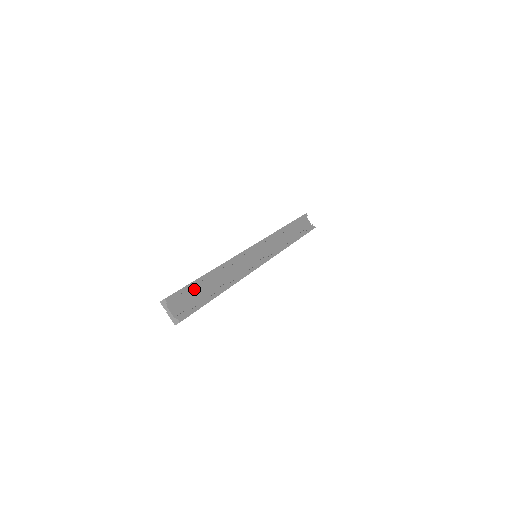
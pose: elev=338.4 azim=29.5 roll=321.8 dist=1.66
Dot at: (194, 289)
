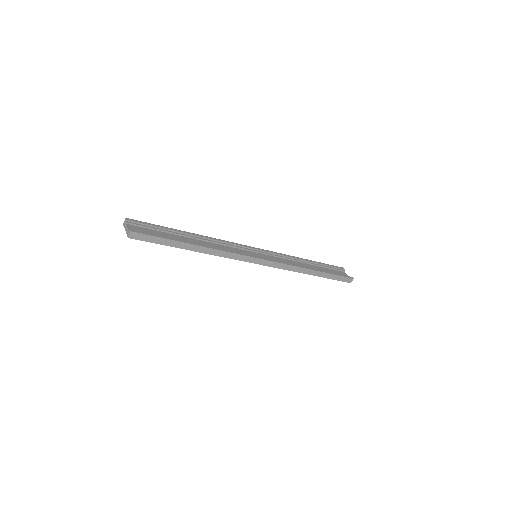
Dot at: (164, 232)
